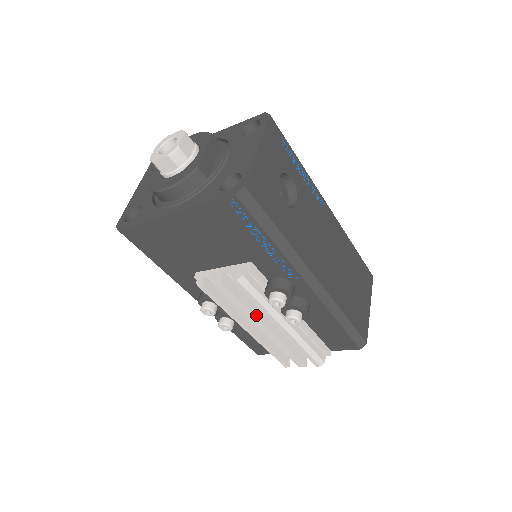
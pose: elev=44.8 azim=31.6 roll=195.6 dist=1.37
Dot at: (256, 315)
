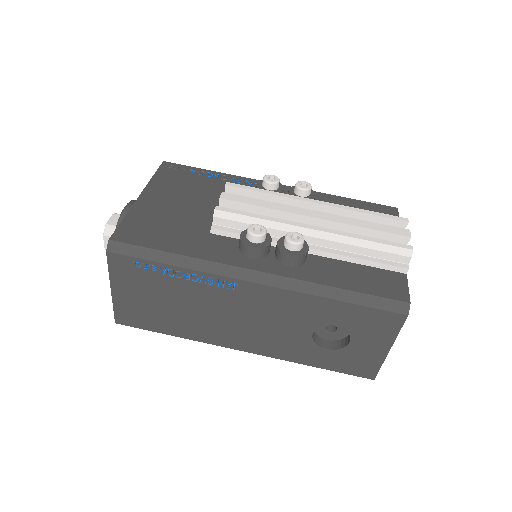
Dot at: (287, 207)
